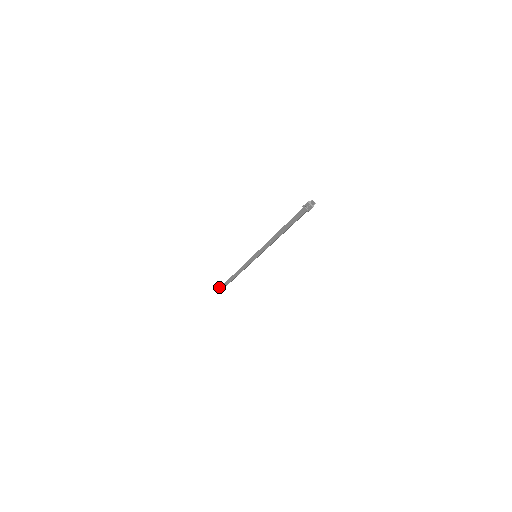
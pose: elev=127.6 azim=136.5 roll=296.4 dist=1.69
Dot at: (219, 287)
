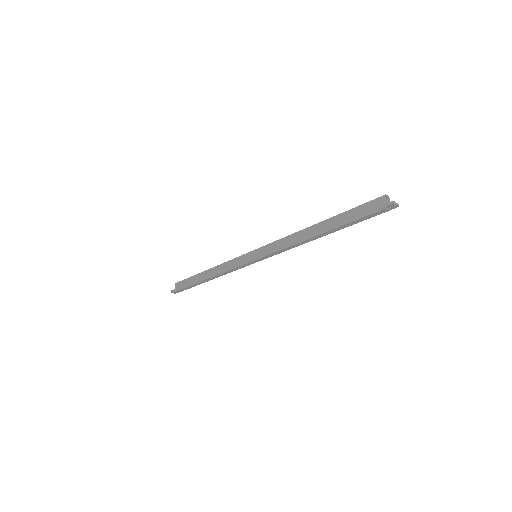
Dot at: (171, 292)
